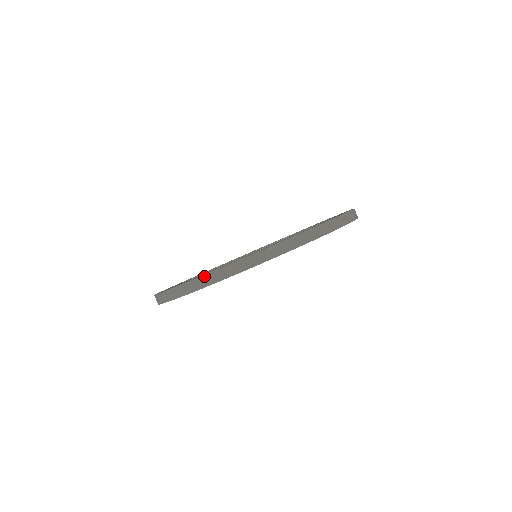
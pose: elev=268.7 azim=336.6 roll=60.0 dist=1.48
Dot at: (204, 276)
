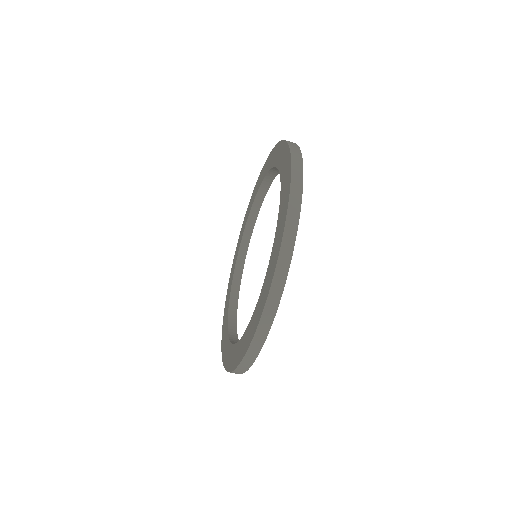
Dot at: occluded
